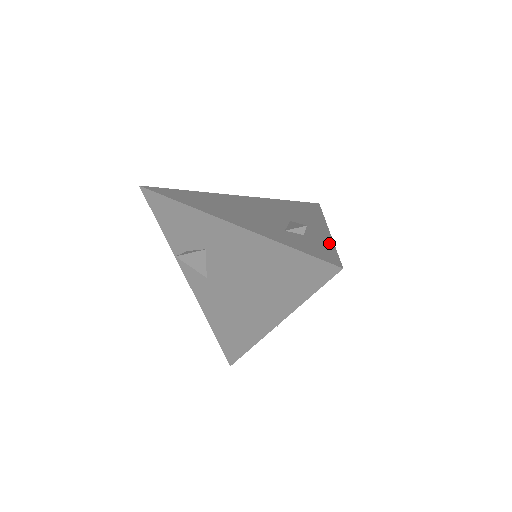
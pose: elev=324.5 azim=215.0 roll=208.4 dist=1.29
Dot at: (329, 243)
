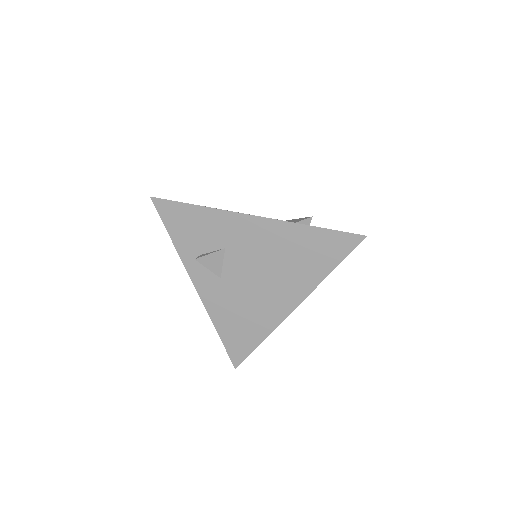
Dot at: occluded
